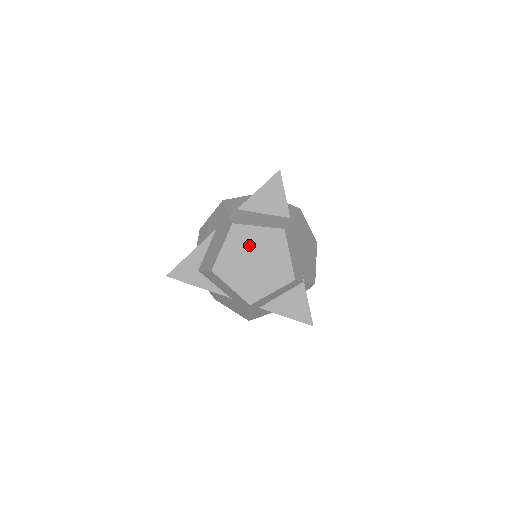
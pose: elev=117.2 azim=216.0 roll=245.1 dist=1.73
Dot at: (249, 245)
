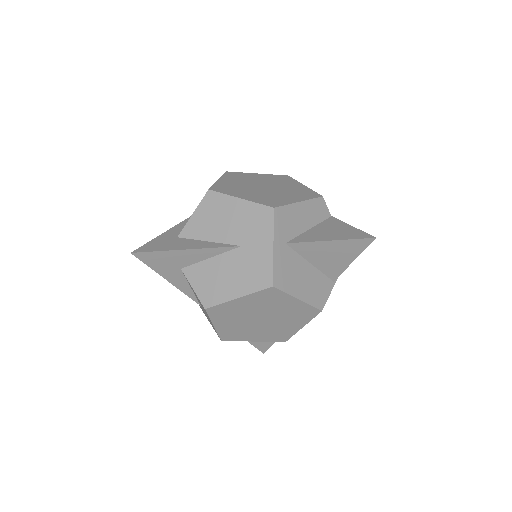
Dot at: (271, 307)
